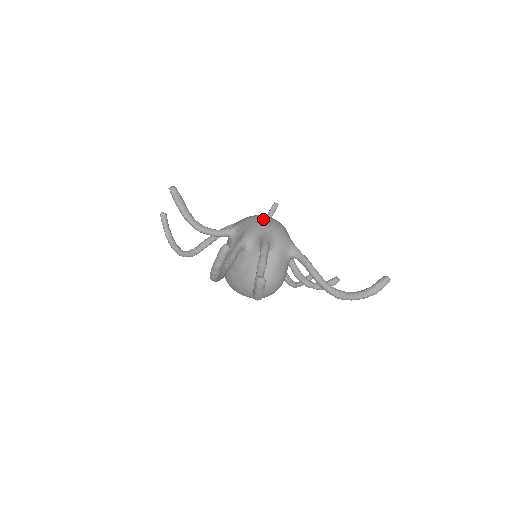
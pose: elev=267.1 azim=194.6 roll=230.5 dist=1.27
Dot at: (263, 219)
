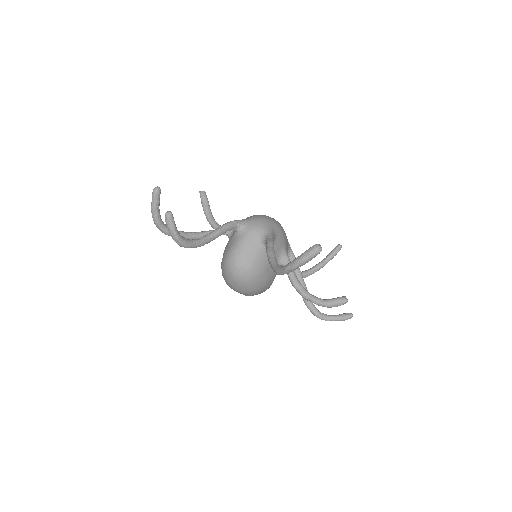
Dot at: occluded
